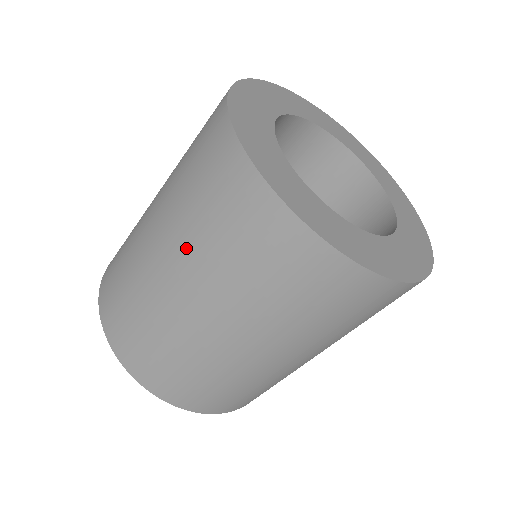
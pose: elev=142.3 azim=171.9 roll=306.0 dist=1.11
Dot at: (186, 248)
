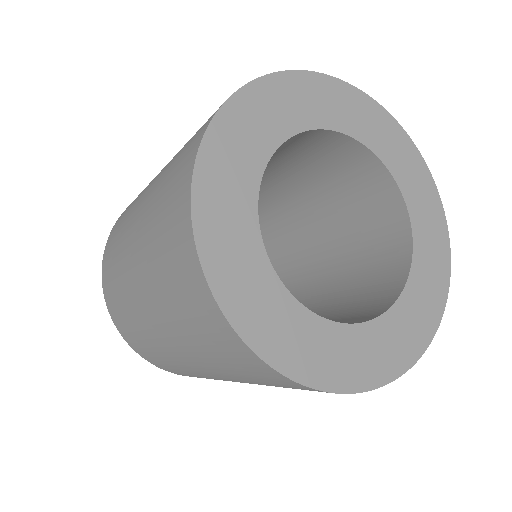
Dot at: (163, 170)
